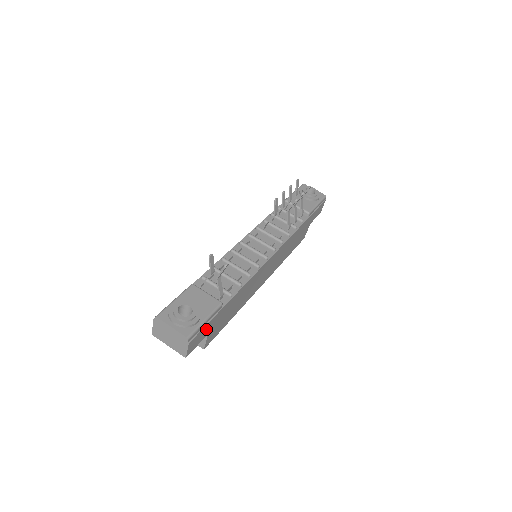
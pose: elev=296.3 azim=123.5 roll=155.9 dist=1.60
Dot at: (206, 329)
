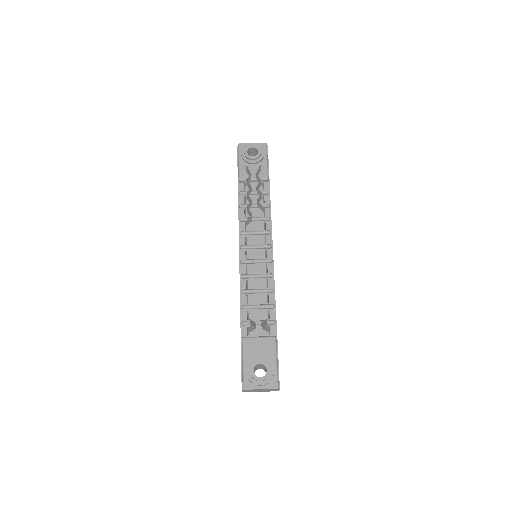
Dot at: occluded
